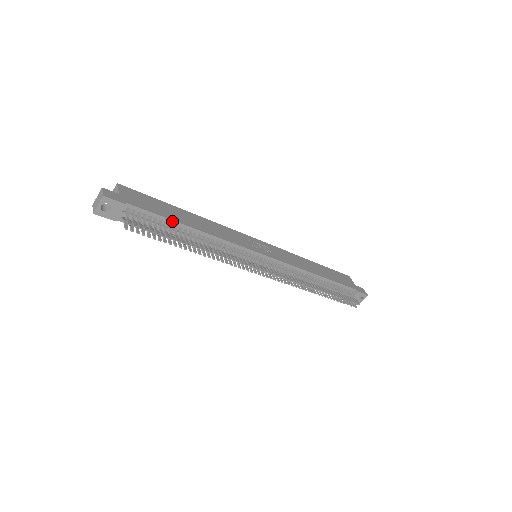
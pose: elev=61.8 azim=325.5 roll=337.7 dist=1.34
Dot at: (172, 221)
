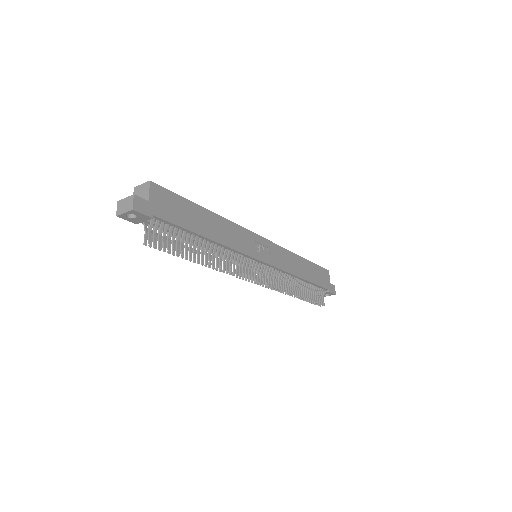
Dot at: (192, 232)
